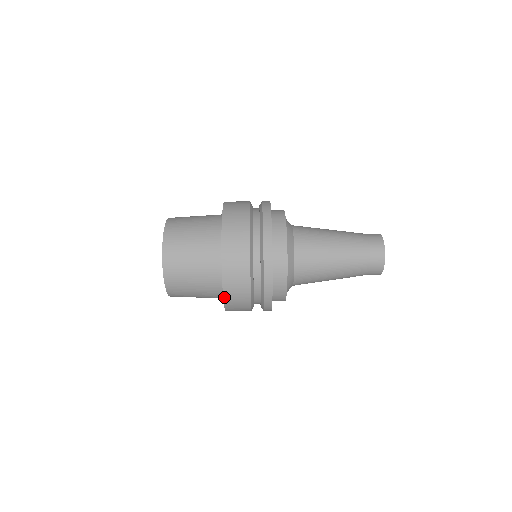
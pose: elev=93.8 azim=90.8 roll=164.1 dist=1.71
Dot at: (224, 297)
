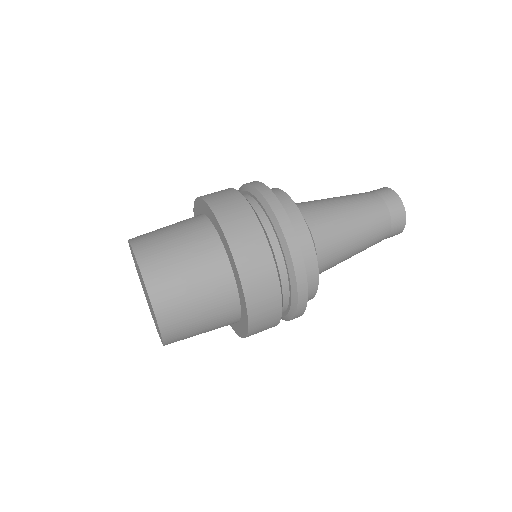
Dot at: (229, 245)
